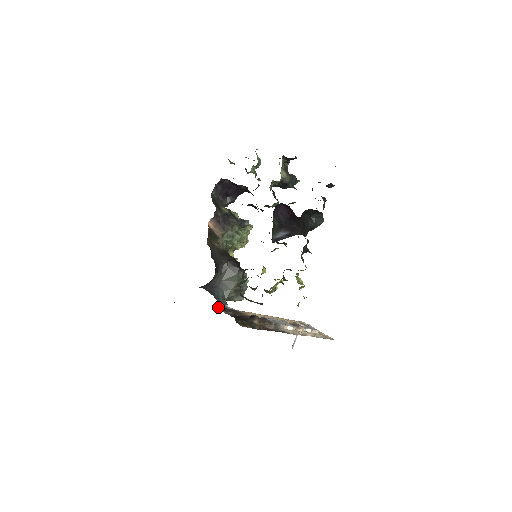
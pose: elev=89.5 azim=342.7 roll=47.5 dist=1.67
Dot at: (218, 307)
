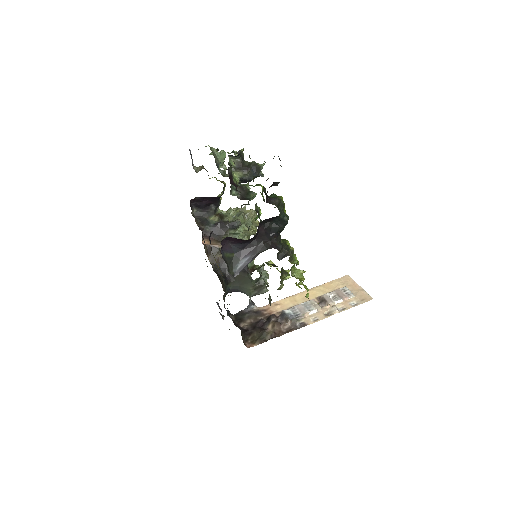
Dot at: (240, 316)
